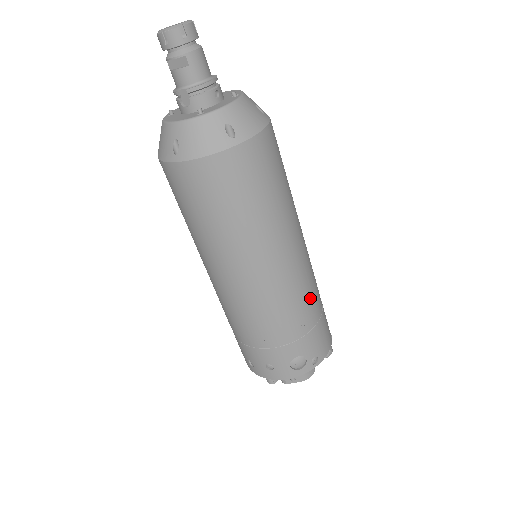
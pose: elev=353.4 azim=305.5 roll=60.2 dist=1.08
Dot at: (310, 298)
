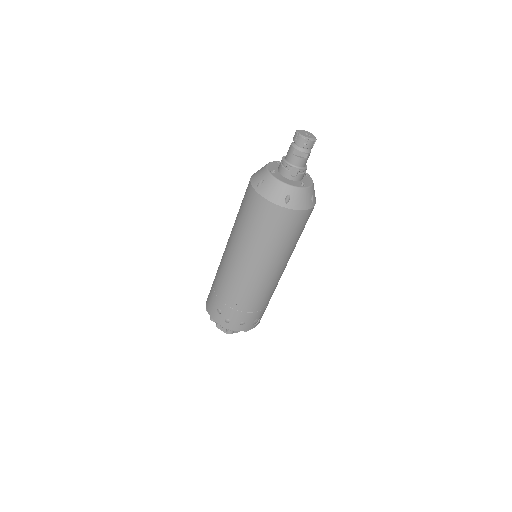
Dot at: occluded
